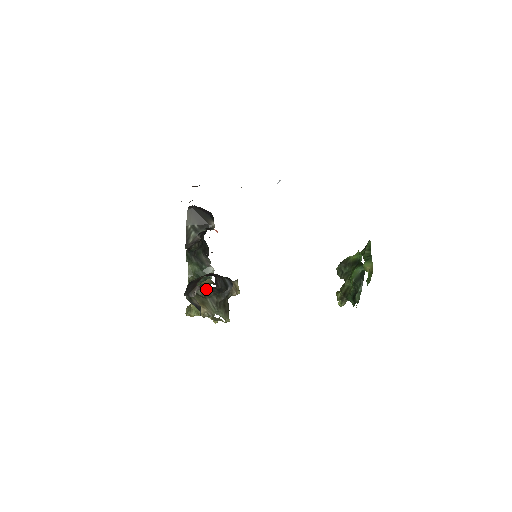
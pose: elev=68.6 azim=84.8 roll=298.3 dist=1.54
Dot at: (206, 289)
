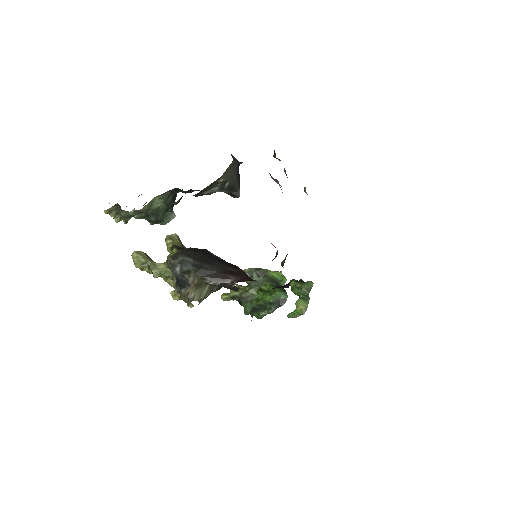
Dot at: occluded
